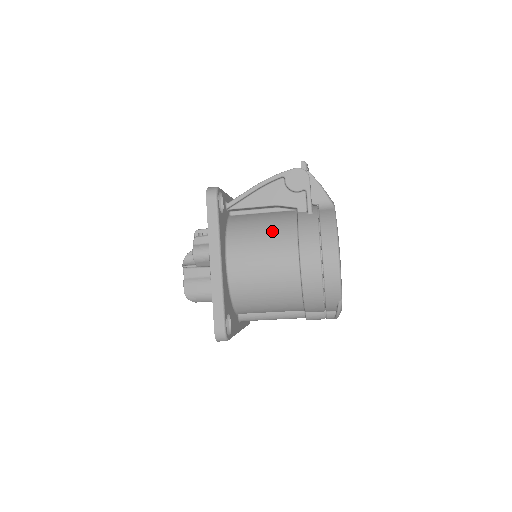
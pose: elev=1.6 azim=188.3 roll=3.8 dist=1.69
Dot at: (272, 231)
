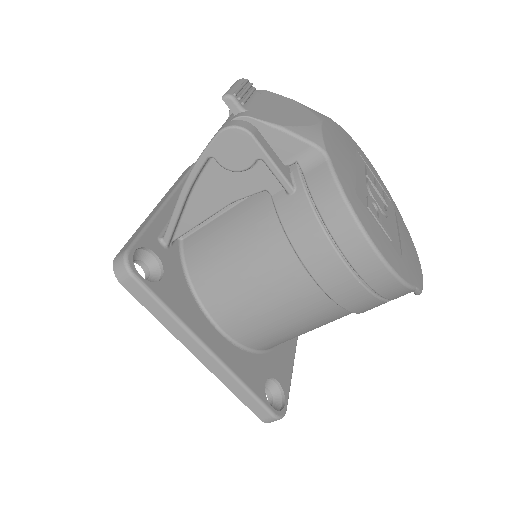
Dot at: (250, 256)
